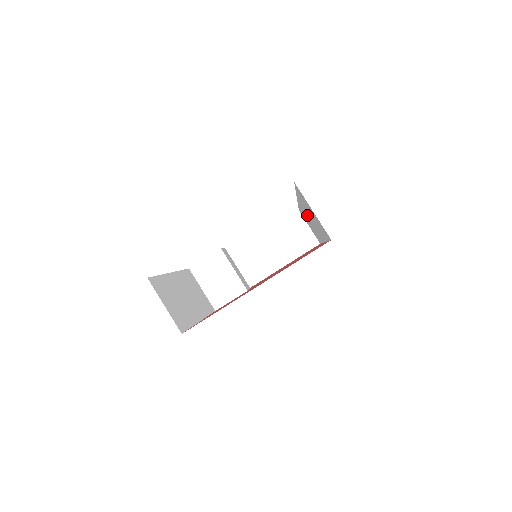
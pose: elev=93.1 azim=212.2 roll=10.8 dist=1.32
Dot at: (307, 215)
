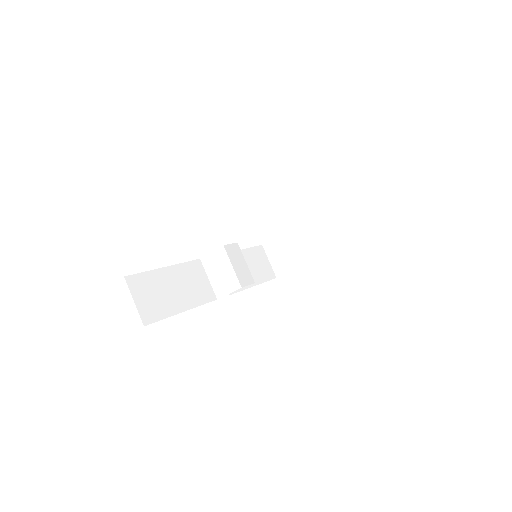
Dot at: occluded
